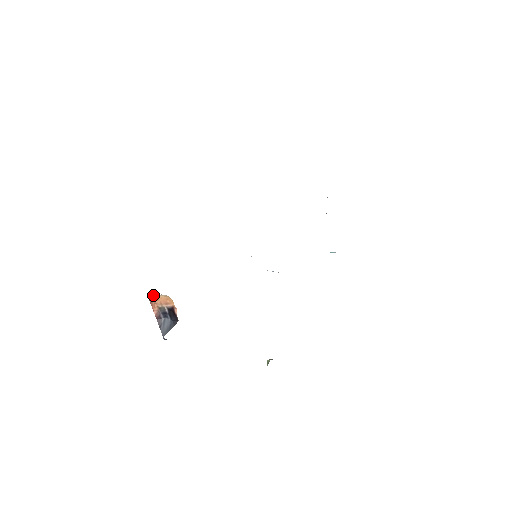
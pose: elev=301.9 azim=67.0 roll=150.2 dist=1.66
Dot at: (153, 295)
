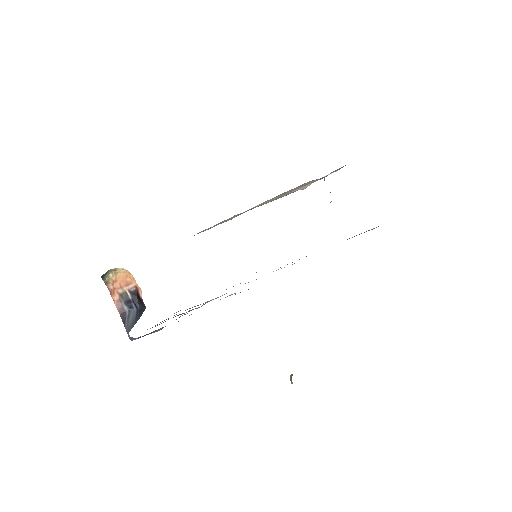
Dot at: (109, 274)
